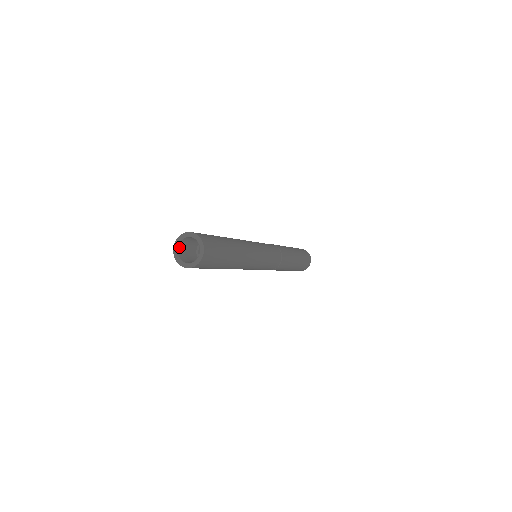
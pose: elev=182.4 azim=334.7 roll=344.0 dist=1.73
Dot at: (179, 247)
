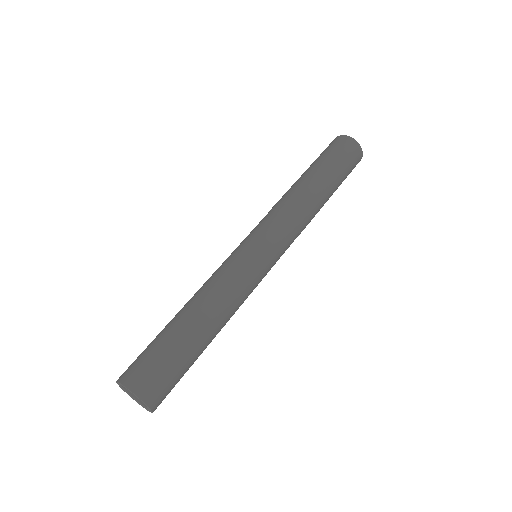
Dot at: occluded
